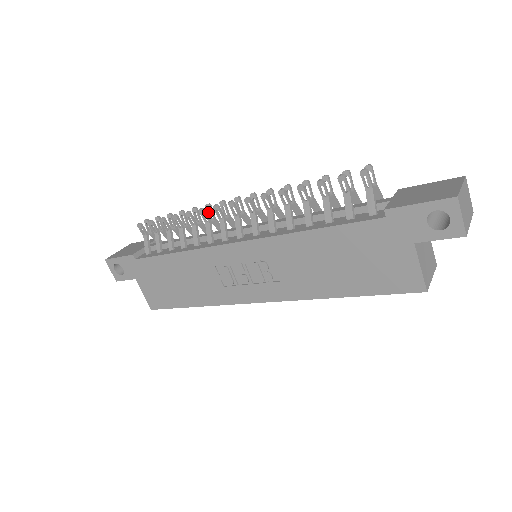
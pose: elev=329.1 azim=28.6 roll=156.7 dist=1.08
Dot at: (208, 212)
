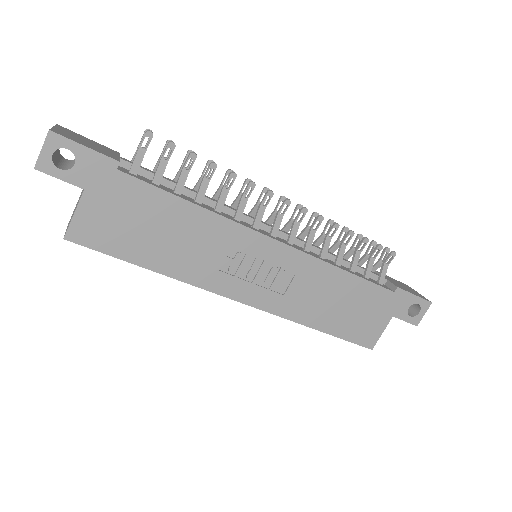
Dot at: (244, 186)
